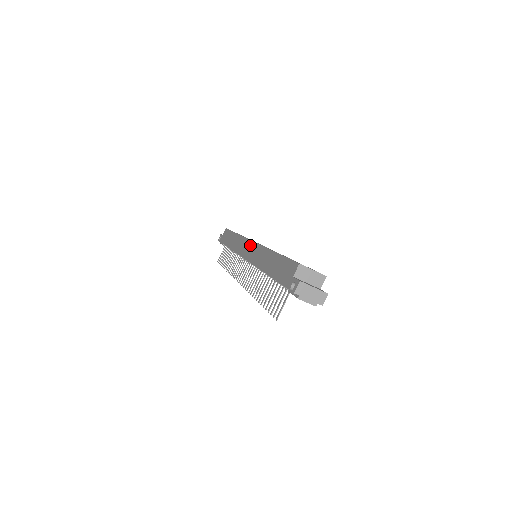
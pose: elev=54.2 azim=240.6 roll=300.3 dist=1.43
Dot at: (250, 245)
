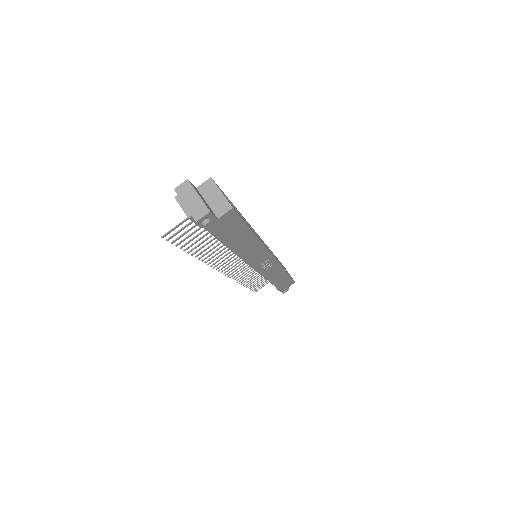
Dot at: occluded
